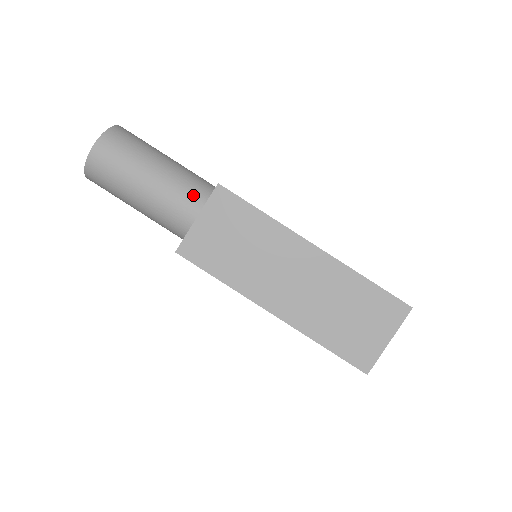
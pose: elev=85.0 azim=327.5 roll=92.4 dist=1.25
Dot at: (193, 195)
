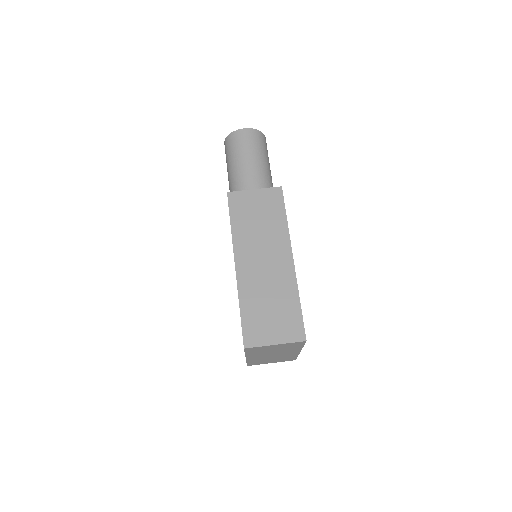
Dot at: occluded
